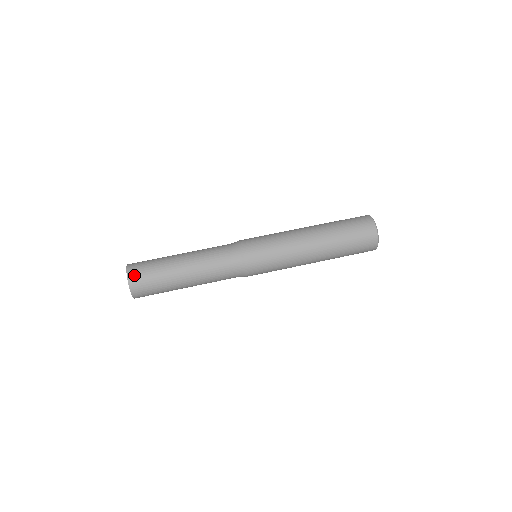
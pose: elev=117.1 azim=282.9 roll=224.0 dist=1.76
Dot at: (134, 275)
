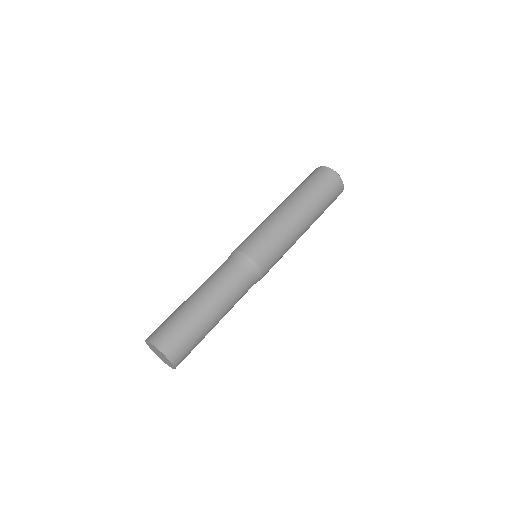
Dot at: (172, 350)
